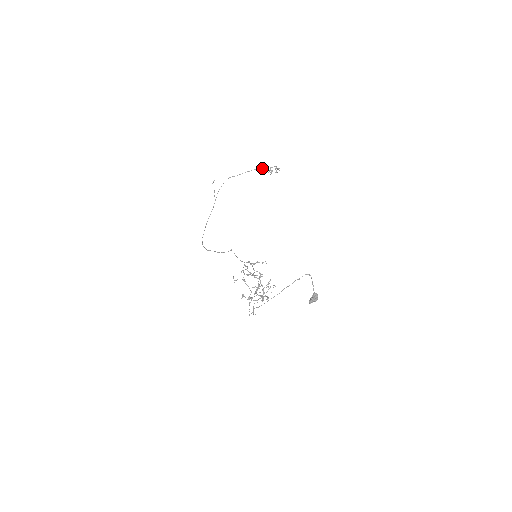
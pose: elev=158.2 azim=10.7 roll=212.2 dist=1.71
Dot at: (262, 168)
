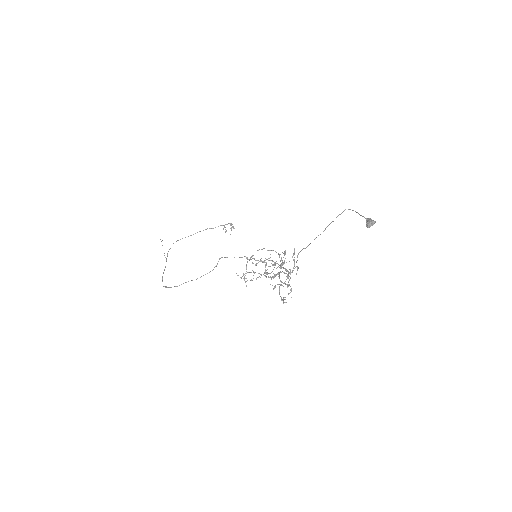
Dot at: (215, 227)
